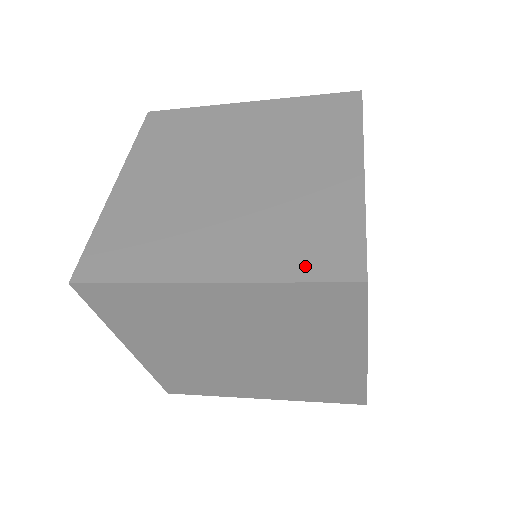
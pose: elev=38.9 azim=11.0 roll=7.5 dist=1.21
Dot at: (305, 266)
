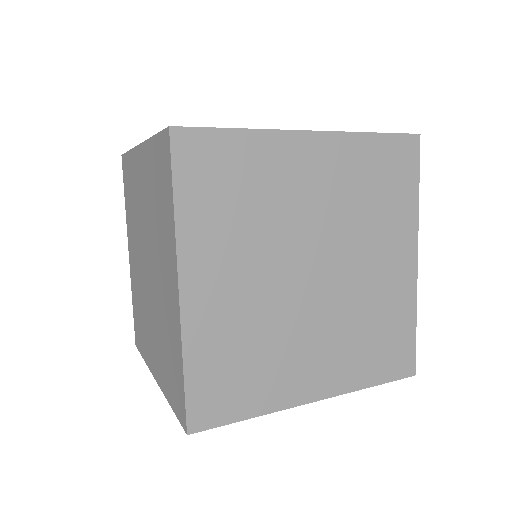
Dot at: (172, 396)
